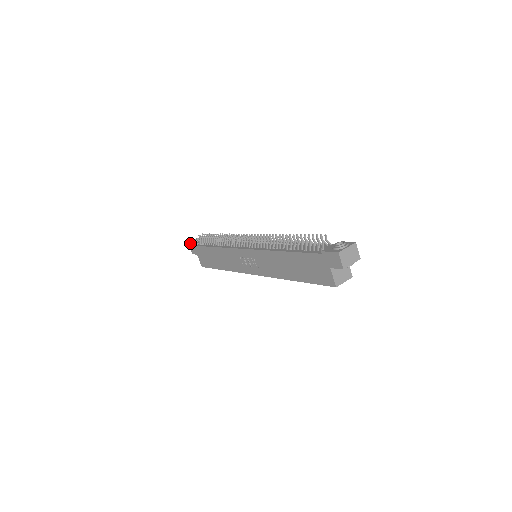
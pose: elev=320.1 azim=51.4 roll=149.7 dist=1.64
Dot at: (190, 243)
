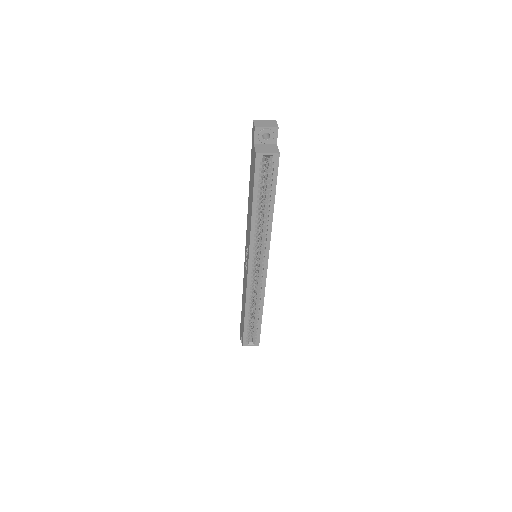
Dot at: occluded
